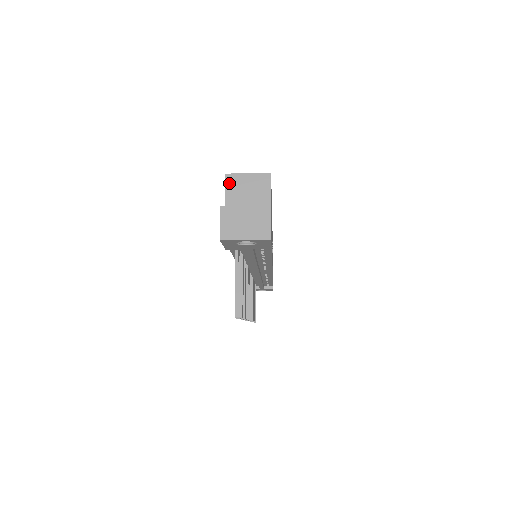
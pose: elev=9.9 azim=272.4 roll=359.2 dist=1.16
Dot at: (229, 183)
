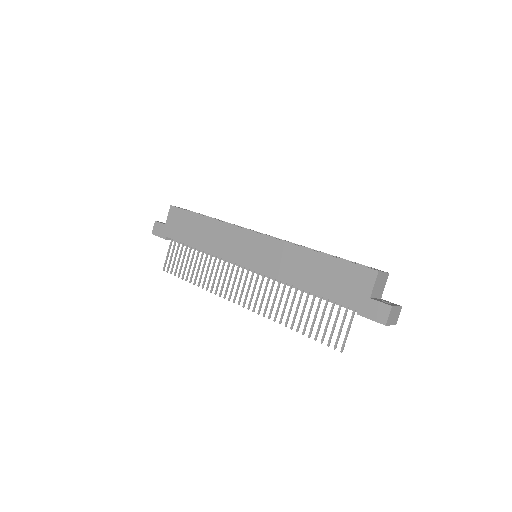
Dot at: (378, 277)
